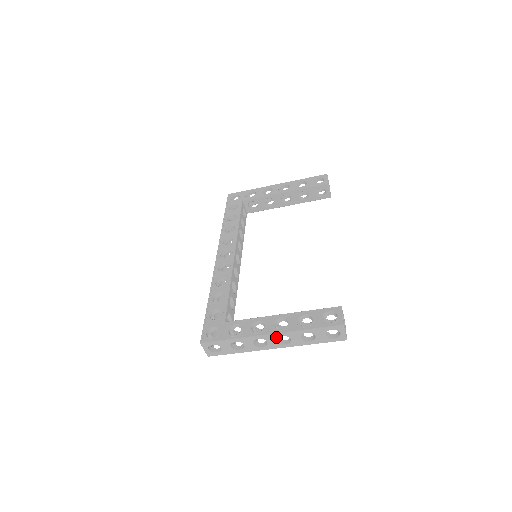
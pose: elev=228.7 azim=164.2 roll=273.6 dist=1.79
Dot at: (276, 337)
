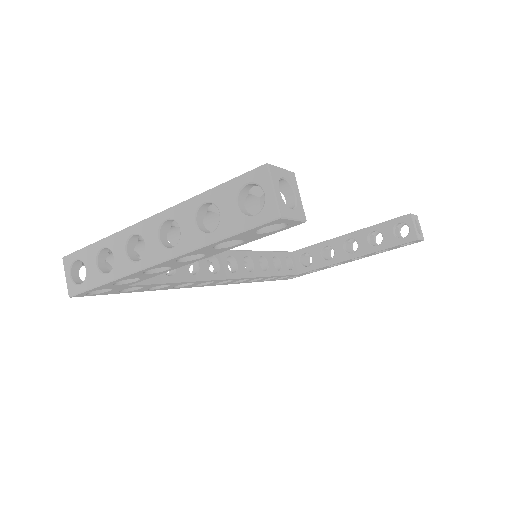
Dot at: (158, 225)
